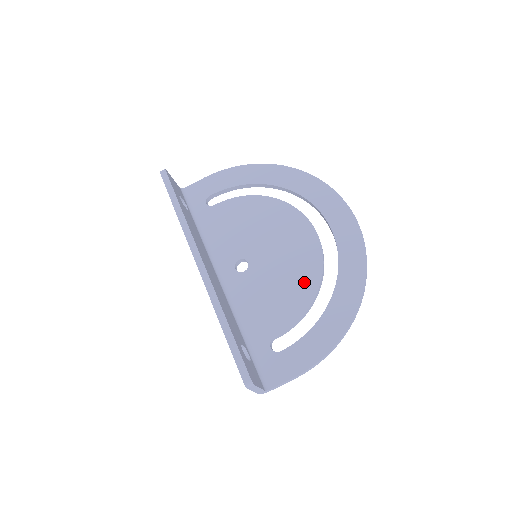
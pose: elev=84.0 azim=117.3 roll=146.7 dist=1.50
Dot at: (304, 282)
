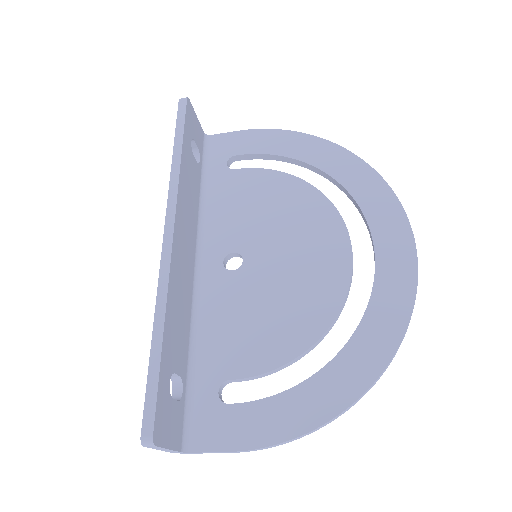
Dot at: (304, 319)
